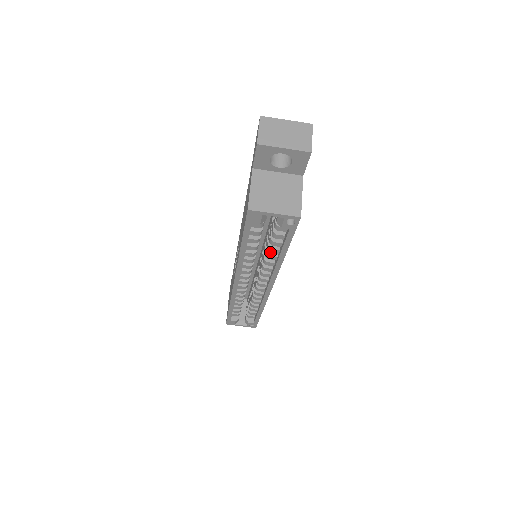
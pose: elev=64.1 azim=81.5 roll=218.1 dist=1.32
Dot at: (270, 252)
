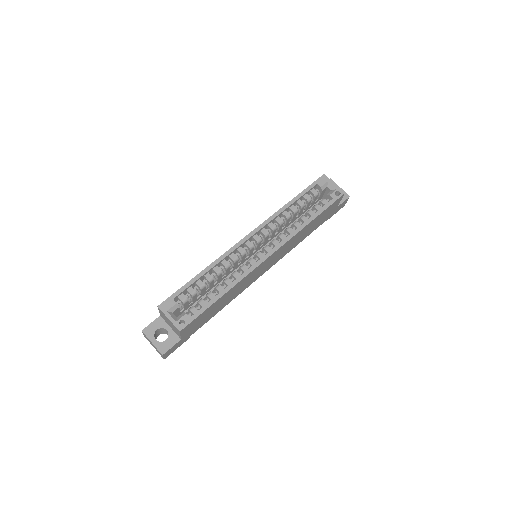
Dot at: (301, 219)
